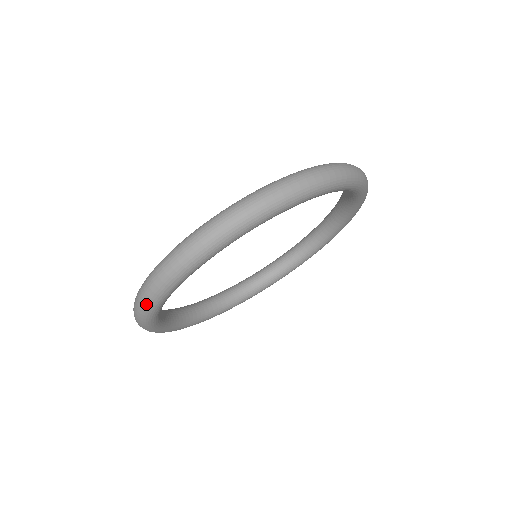
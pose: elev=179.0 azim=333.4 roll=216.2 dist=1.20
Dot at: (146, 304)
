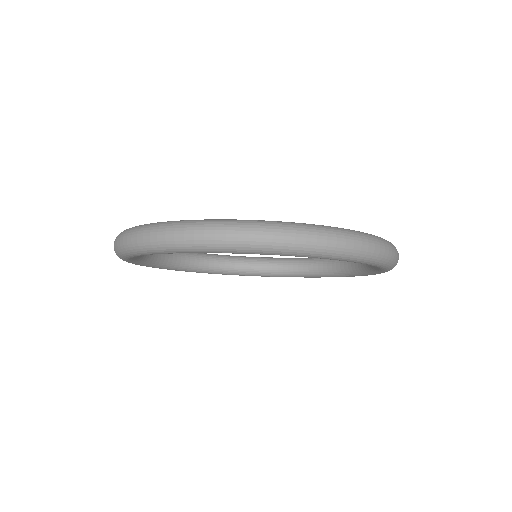
Dot at: occluded
